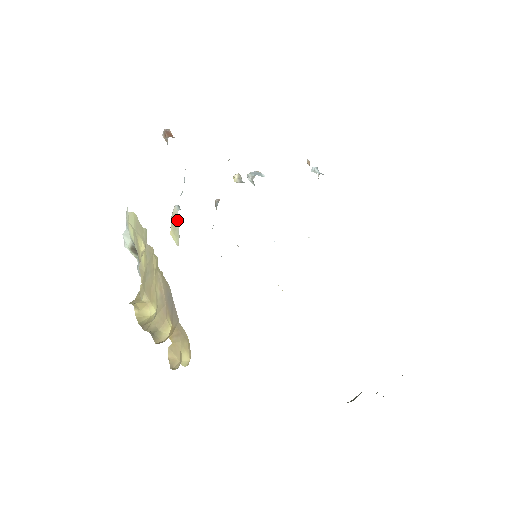
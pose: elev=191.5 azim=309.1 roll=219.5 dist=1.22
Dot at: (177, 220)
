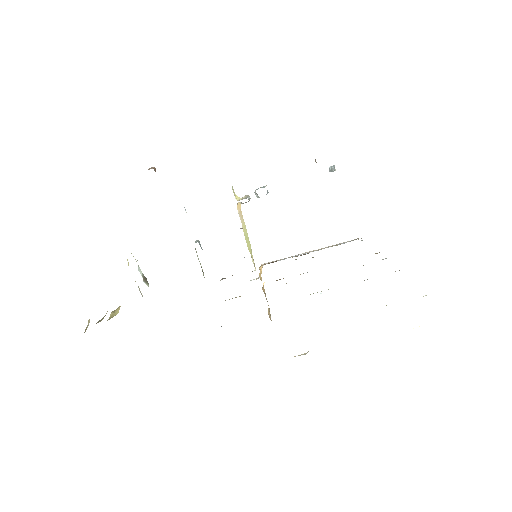
Dot at: occluded
